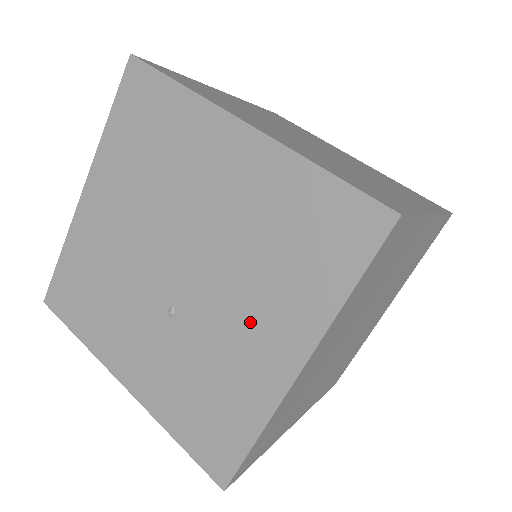
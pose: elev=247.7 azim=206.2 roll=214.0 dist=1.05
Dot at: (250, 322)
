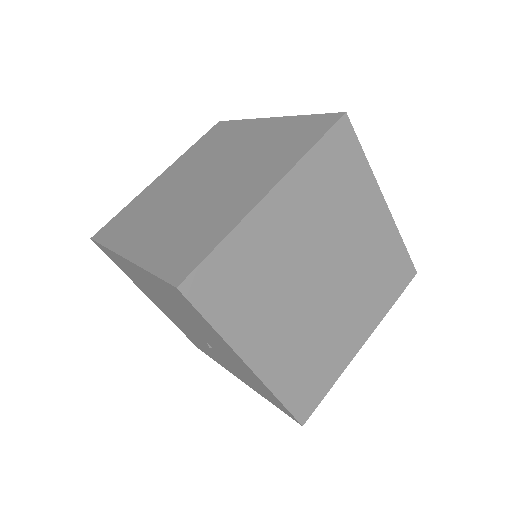
Dot at: (220, 347)
